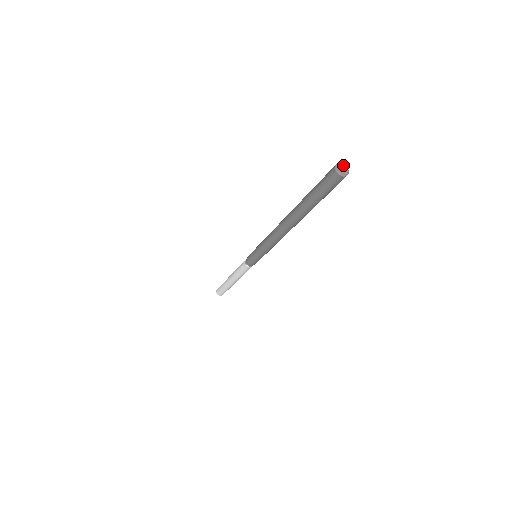
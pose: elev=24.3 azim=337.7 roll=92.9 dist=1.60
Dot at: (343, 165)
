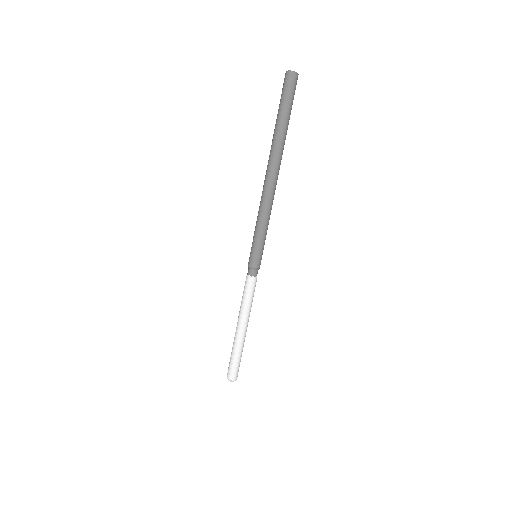
Dot at: occluded
